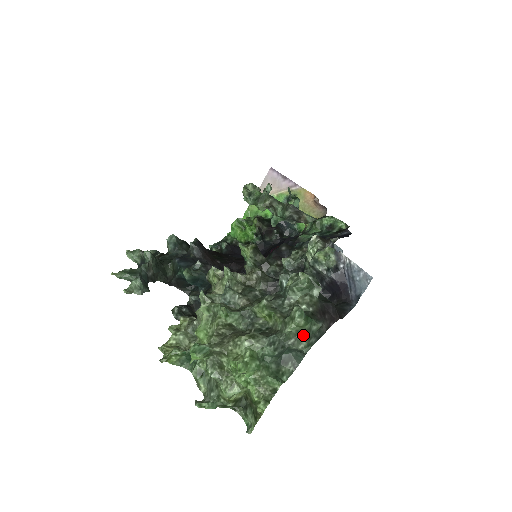
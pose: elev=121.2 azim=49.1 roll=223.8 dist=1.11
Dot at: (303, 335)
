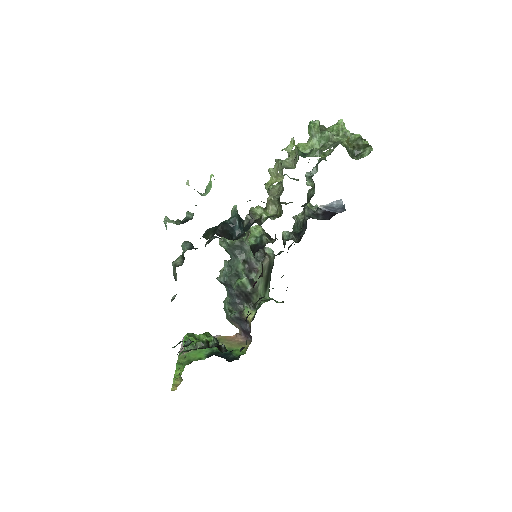
Dot at: occluded
